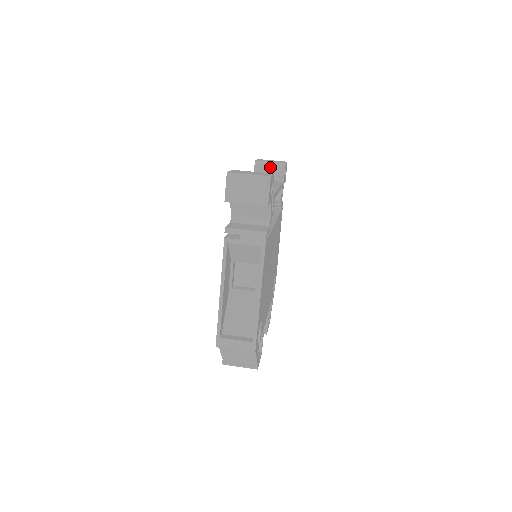
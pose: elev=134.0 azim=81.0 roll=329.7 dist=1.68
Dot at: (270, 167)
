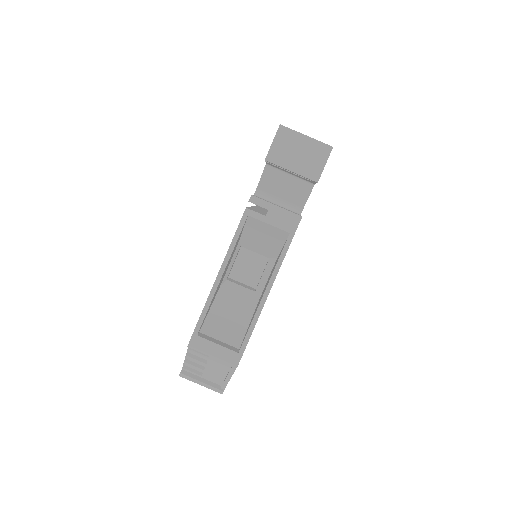
Dot at: occluded
